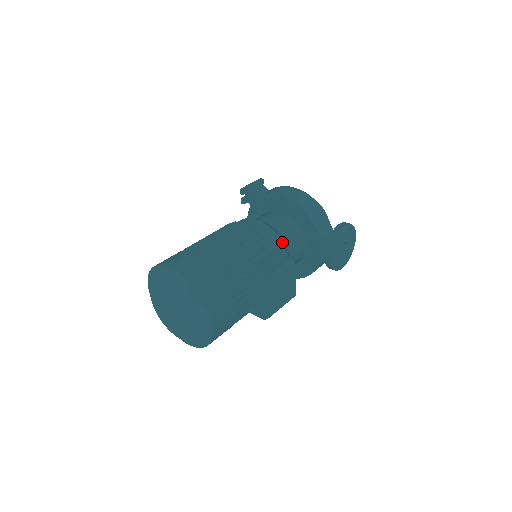
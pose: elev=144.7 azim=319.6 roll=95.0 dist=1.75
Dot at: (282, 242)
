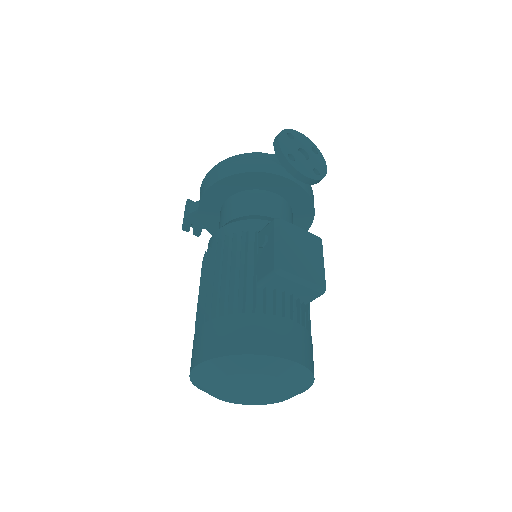
Dot at: (253, 219)
